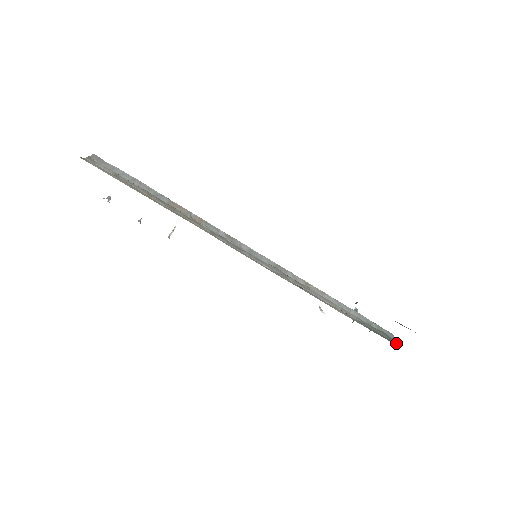
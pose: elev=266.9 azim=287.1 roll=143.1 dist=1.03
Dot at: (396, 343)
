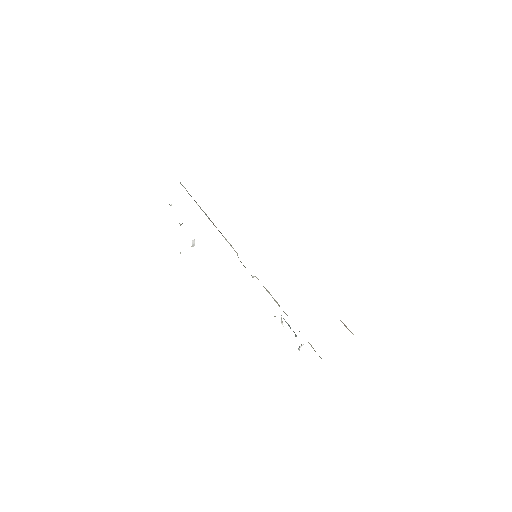
Dot at: occluded
